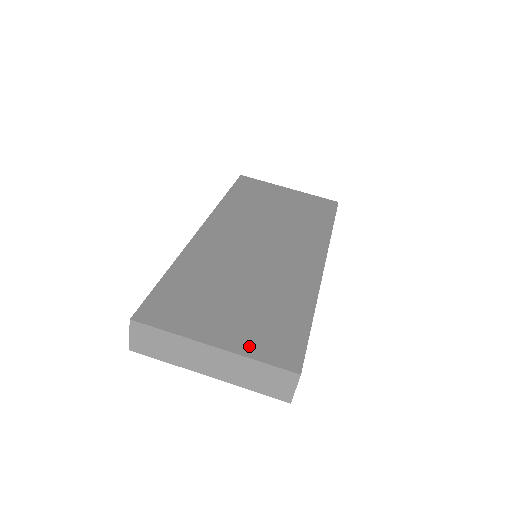
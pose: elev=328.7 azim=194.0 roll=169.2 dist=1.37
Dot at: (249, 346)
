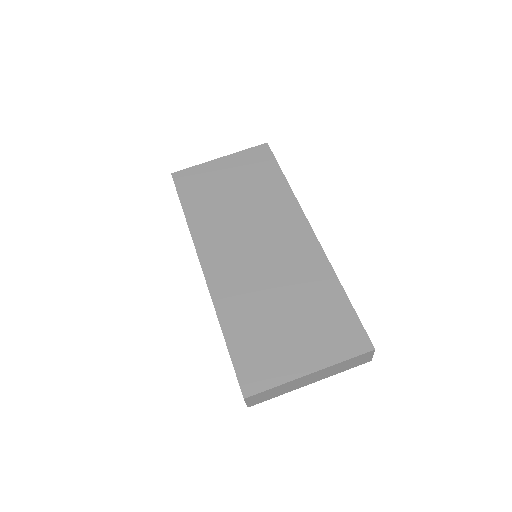
Dot at: (330, 354)
